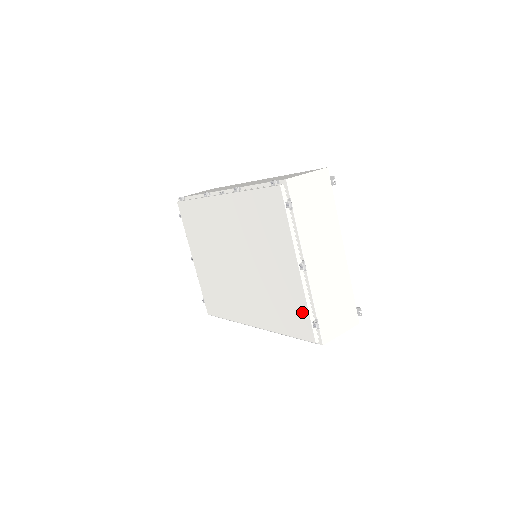
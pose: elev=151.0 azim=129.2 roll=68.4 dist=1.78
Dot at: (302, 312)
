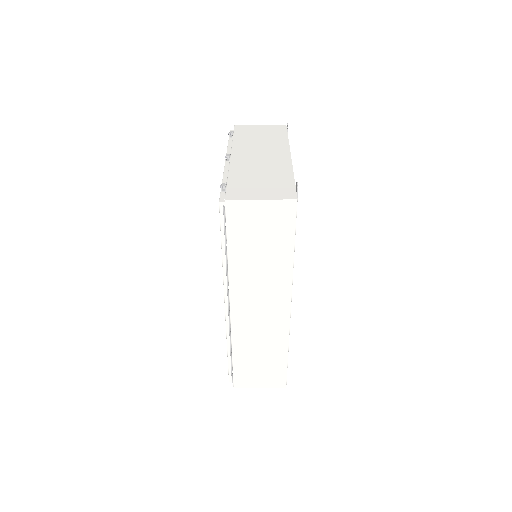
Dot at: occluded
